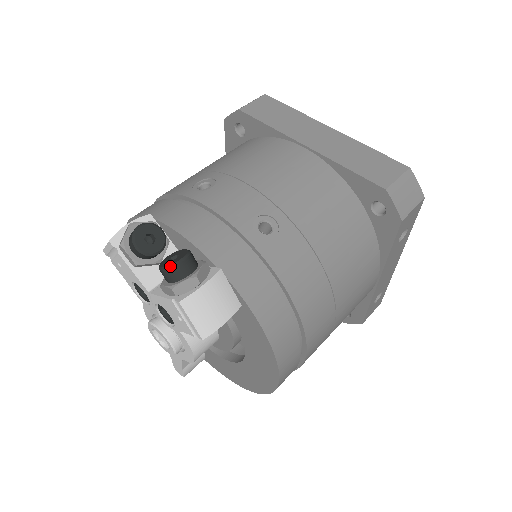
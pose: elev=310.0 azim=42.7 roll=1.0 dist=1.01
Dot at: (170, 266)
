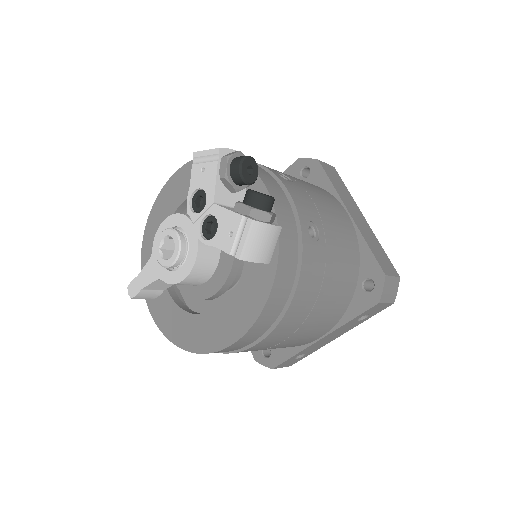
Dot at: (262, 194)
